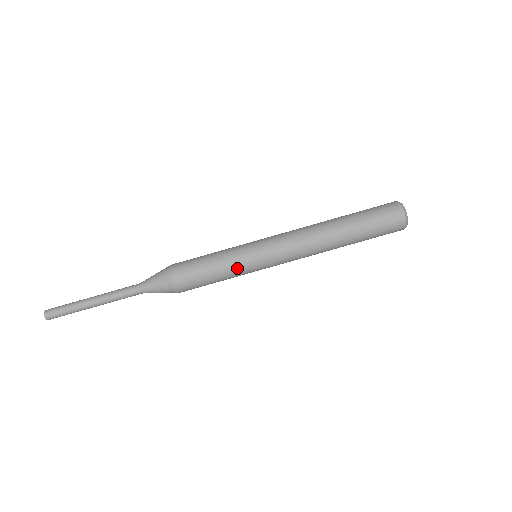
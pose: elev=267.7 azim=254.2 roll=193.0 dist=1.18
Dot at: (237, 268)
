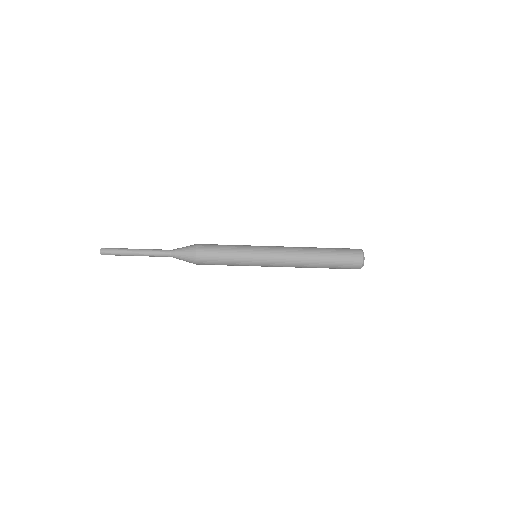
Dot at: (241, 255)
